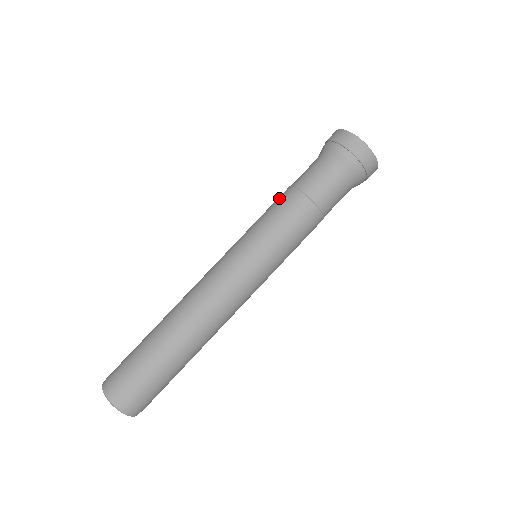
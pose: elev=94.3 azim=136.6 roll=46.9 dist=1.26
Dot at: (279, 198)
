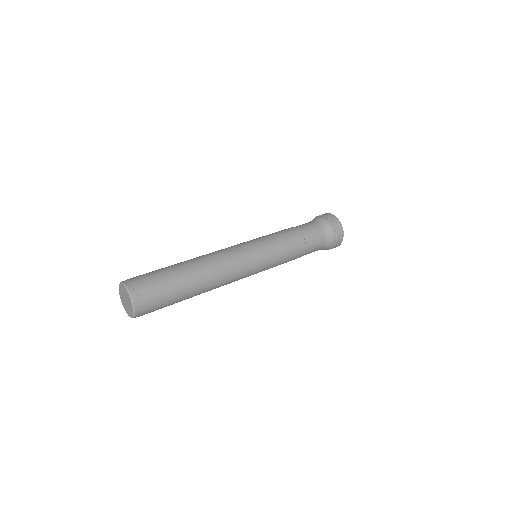
Dot at: occluded
